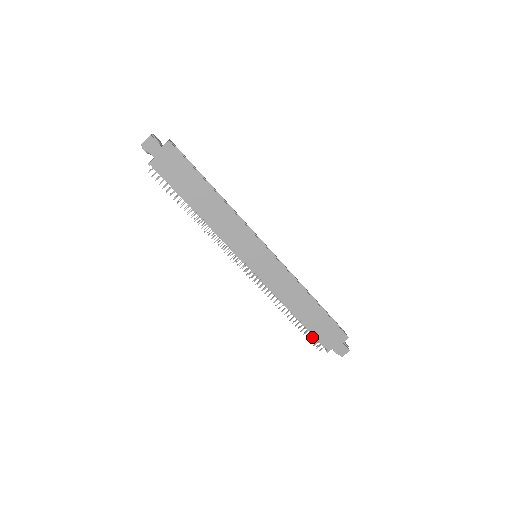
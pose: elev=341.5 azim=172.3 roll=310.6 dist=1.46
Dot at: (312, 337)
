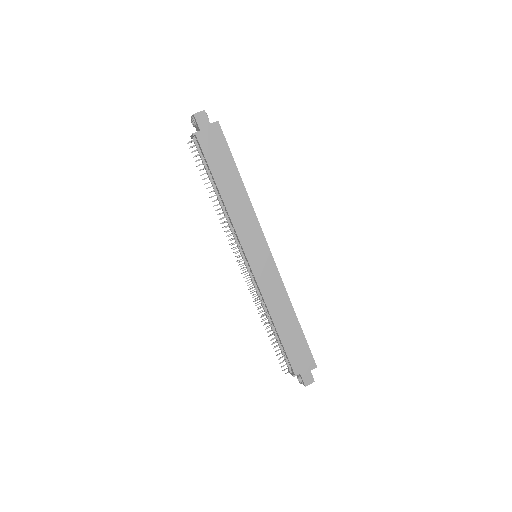
Dot at: (283, 356)
